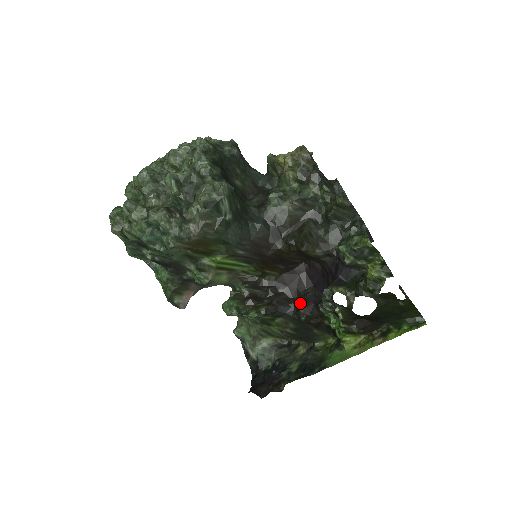
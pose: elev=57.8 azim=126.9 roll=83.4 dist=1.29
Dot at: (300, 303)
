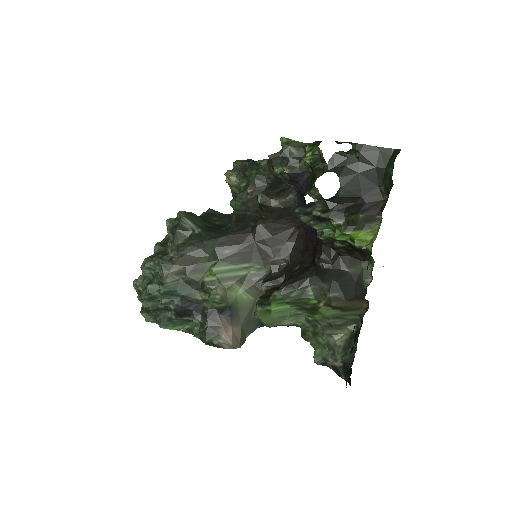
Dot at: (314, 258)
